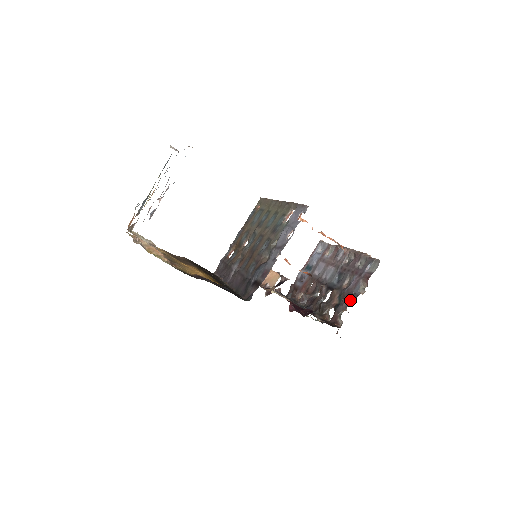
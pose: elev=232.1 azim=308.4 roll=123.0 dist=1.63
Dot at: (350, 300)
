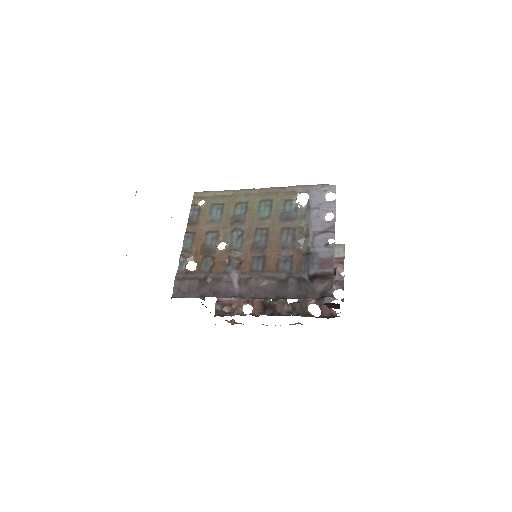
Dot at: (334, 288)
